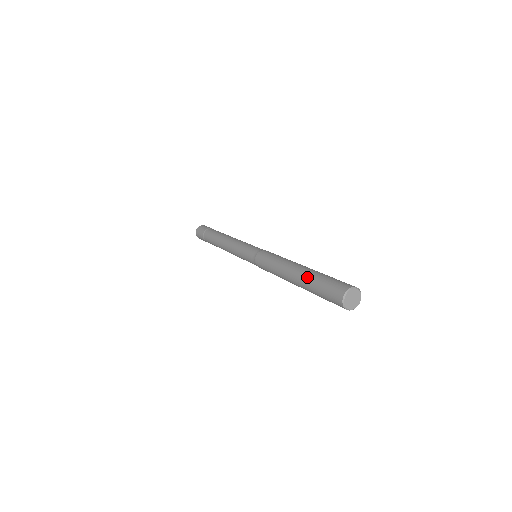
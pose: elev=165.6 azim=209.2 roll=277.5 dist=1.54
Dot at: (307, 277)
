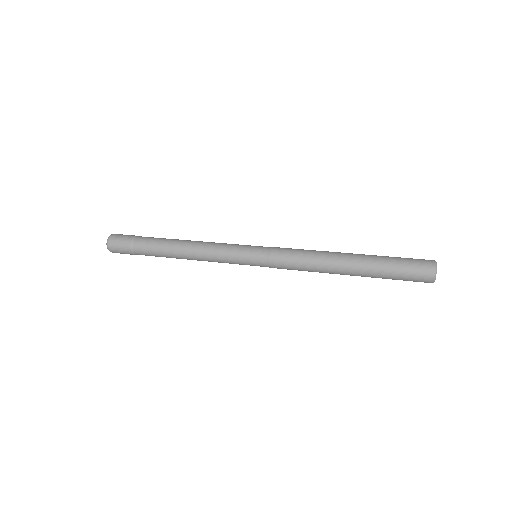
Dot at: (374, 256)
